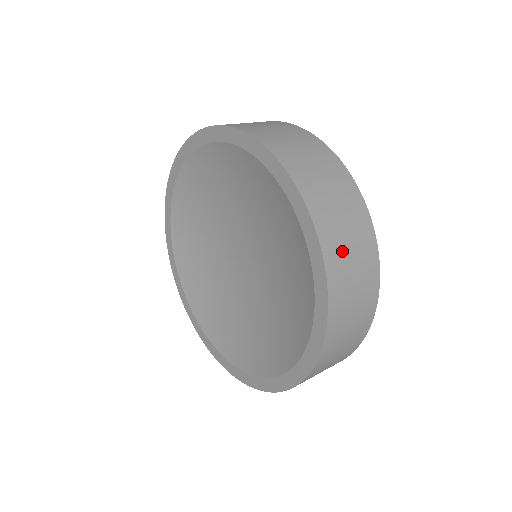
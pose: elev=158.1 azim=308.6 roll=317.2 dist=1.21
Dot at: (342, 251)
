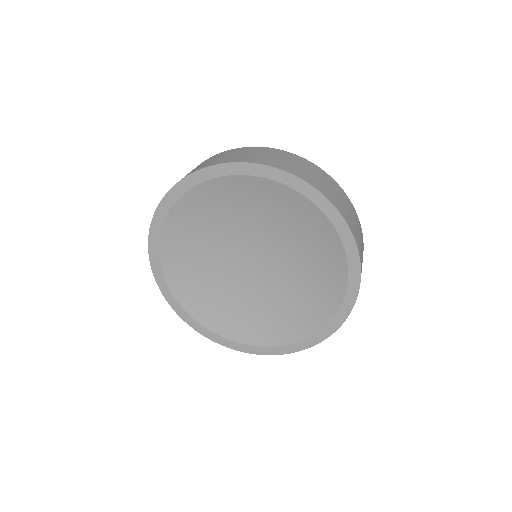
Dot at: (323, 186)
